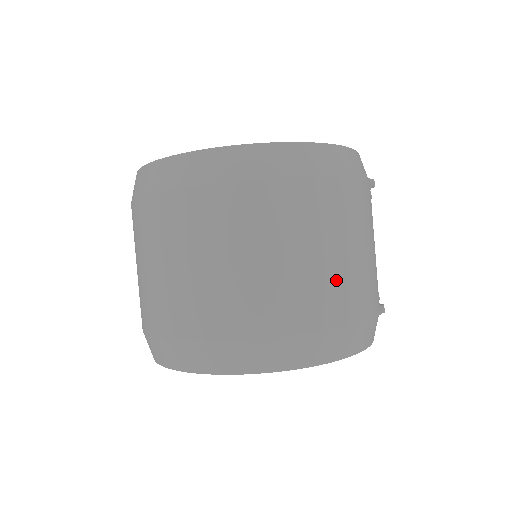
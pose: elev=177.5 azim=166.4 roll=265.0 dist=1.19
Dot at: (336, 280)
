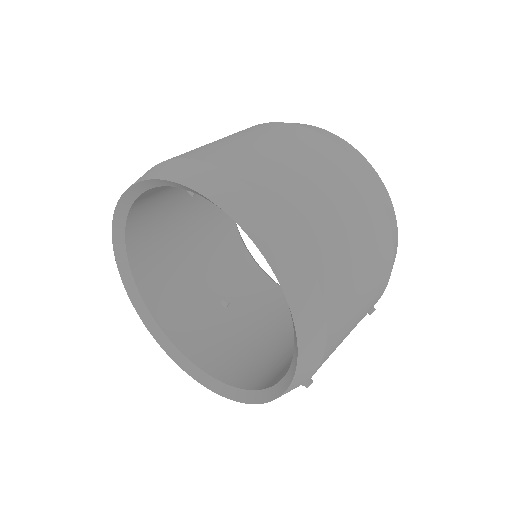
Dot at: (349, 283)
